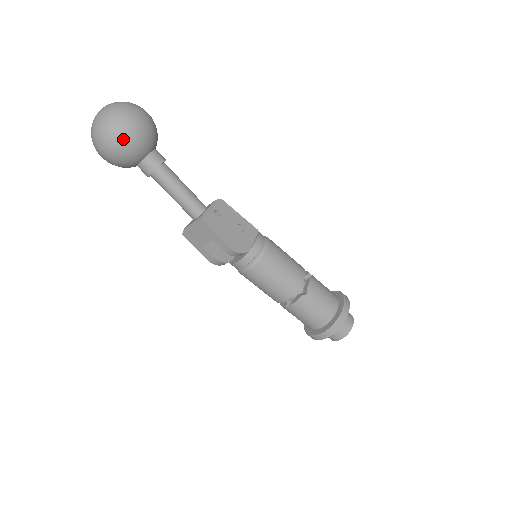
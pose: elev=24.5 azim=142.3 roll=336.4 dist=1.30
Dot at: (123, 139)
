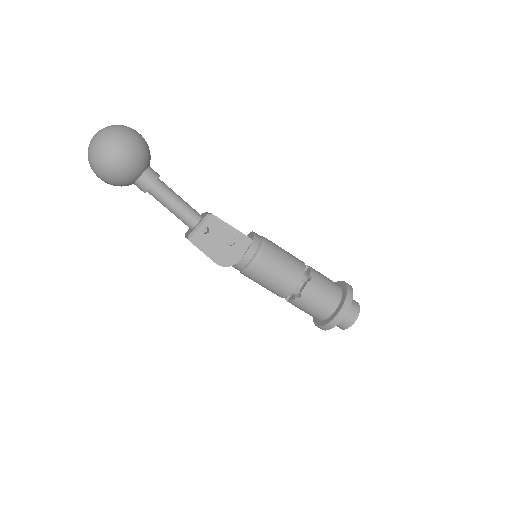
Dot at: (108, 175)
